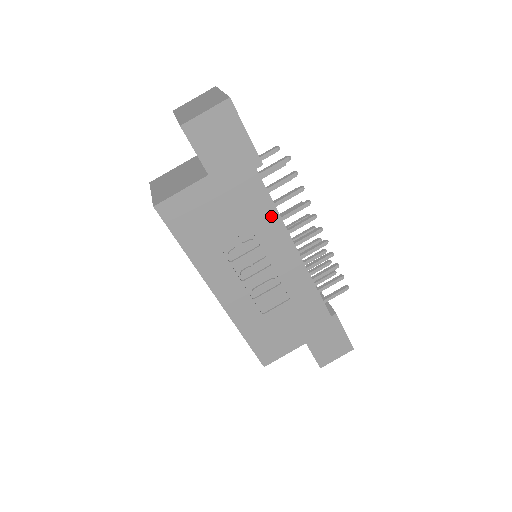
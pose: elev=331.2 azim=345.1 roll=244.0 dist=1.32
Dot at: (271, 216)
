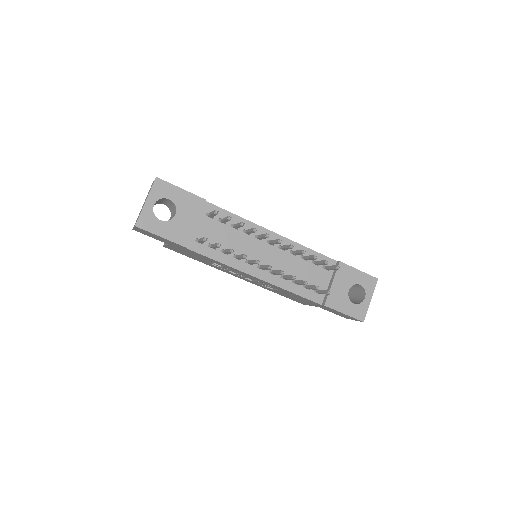
Dot at: (220, 263)
